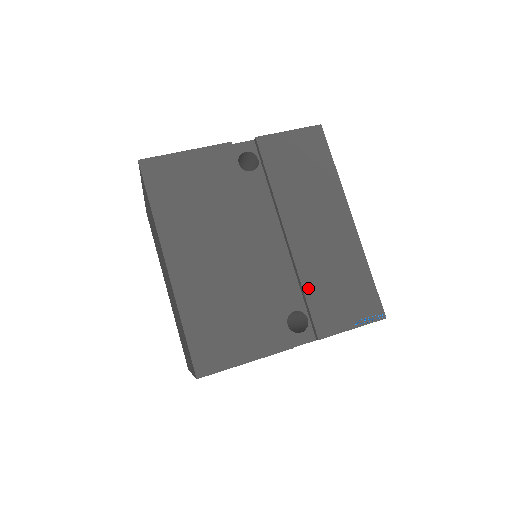
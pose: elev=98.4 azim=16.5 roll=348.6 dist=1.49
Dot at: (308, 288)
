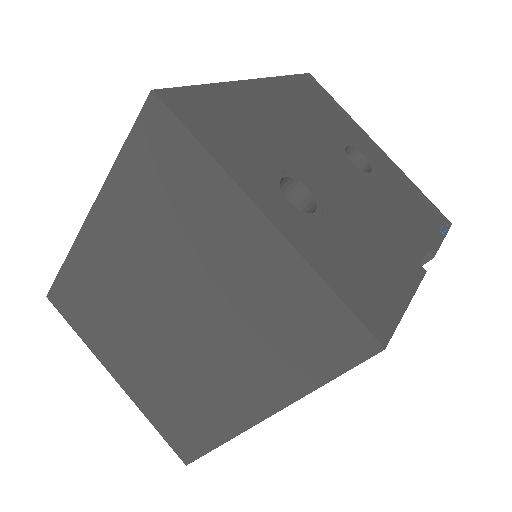
Dot at: occluded
